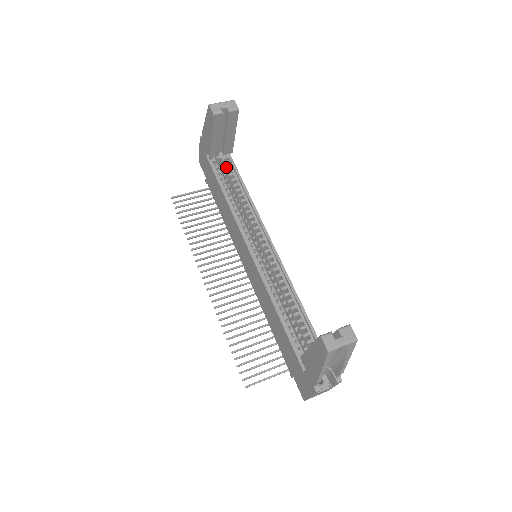
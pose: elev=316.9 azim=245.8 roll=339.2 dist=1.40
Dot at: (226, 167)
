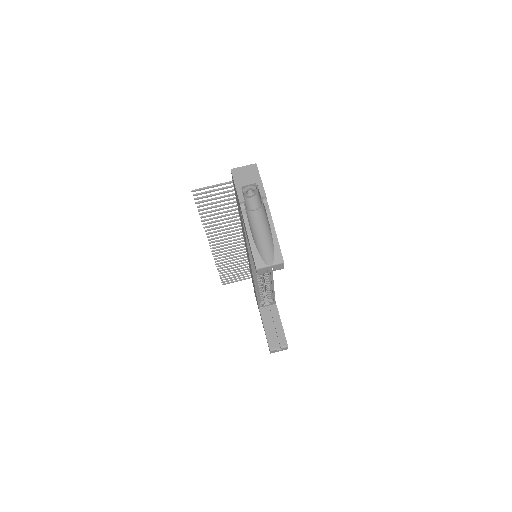
Dot at: occluded
